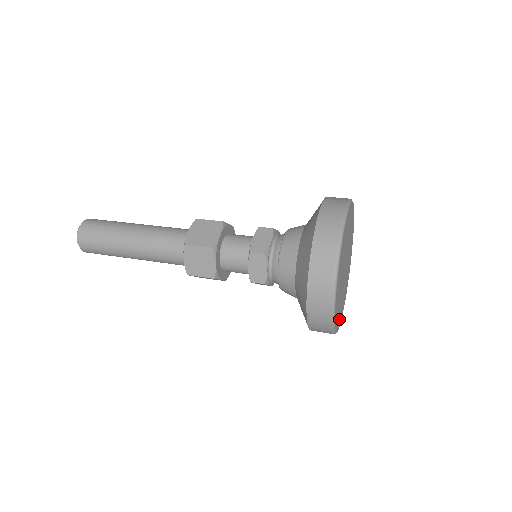
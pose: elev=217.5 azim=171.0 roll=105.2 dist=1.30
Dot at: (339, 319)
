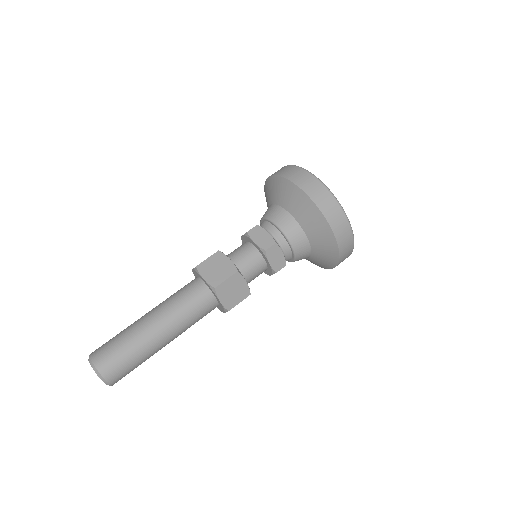
Dot at: occluded
